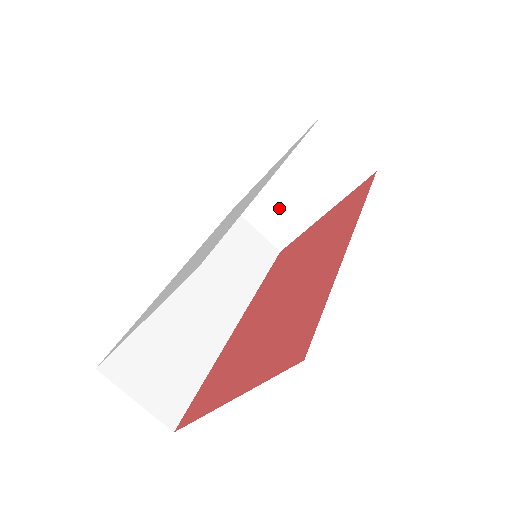
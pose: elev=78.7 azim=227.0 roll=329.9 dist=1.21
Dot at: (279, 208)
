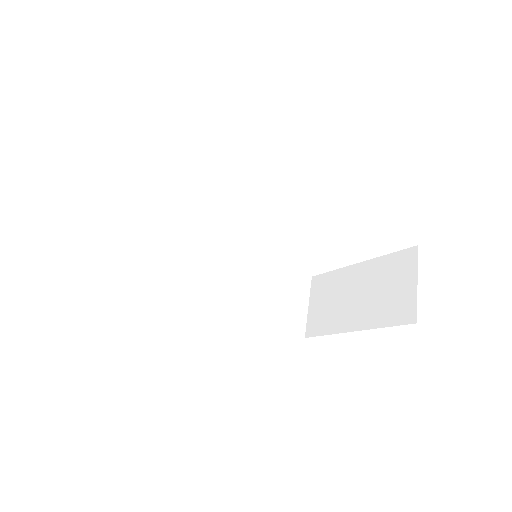
Dot at: (334, 300)
